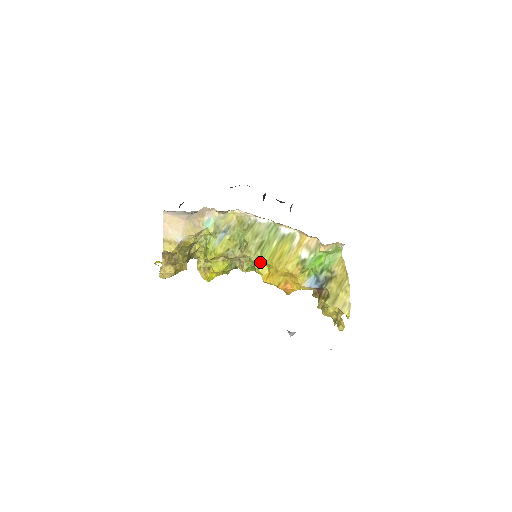
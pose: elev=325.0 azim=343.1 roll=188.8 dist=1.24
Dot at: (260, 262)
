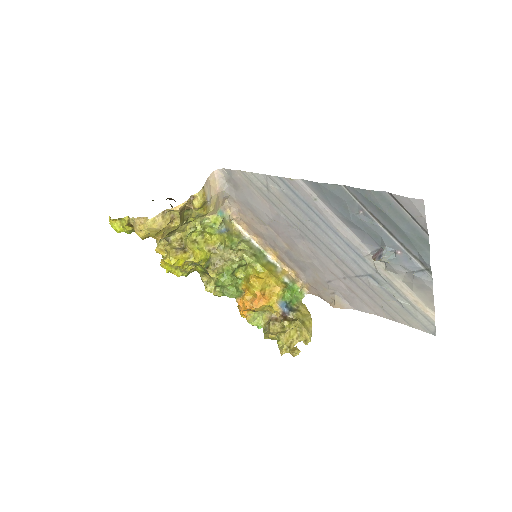
Dot at: (253, 265)
